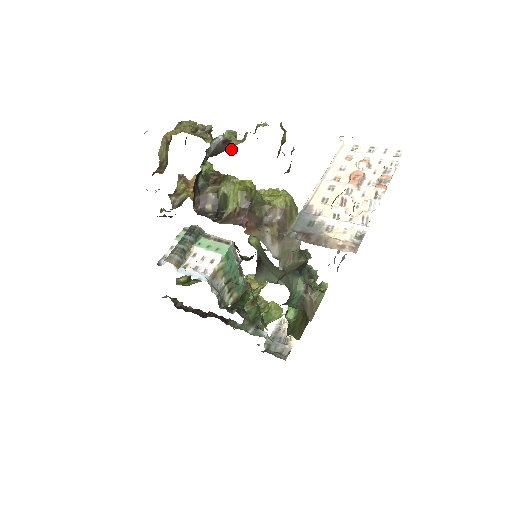
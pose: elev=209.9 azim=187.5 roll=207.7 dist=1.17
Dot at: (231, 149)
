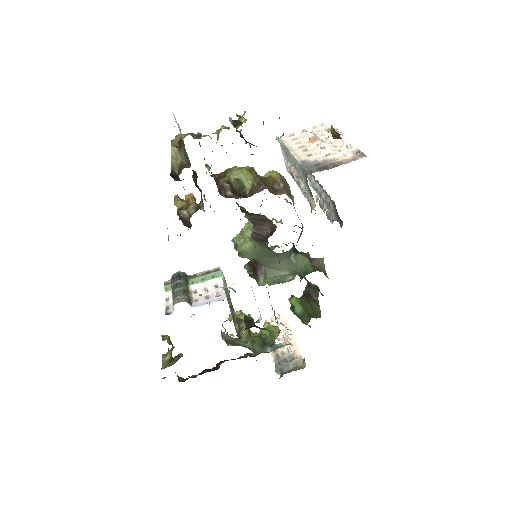
Dot at: occluded
